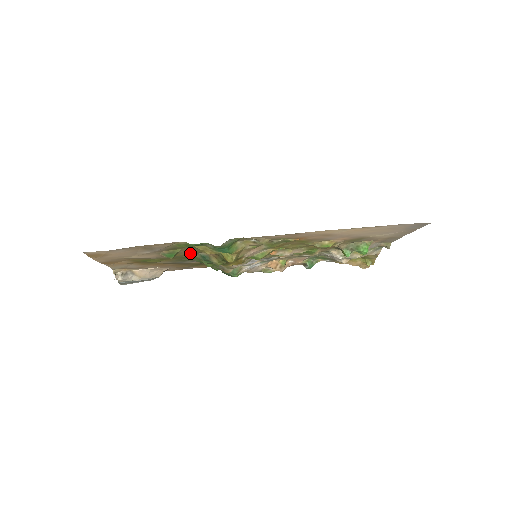
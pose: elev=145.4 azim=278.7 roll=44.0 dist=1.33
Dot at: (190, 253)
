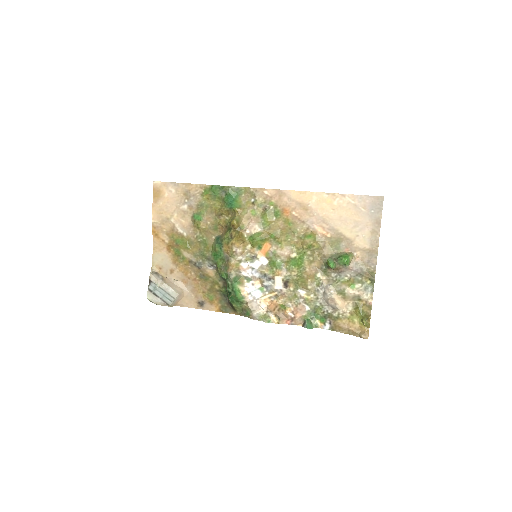
Dot at: (210, 227)
